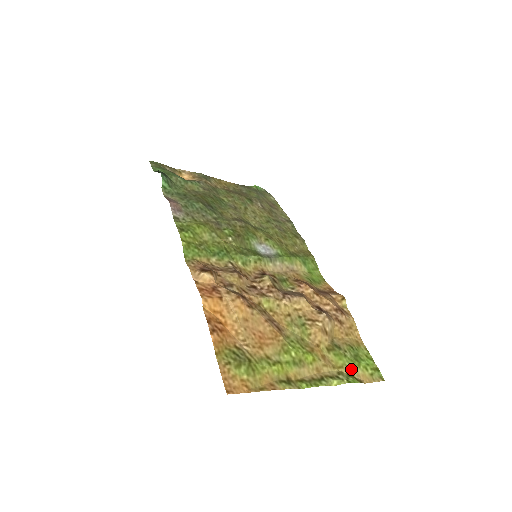
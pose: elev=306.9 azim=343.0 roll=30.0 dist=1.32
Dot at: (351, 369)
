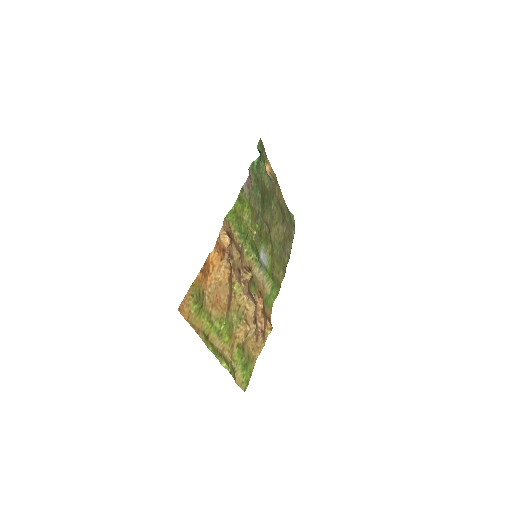
Dot at: (237, 368)
